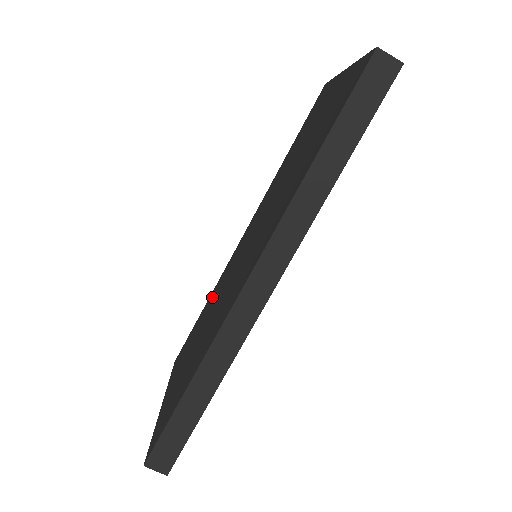
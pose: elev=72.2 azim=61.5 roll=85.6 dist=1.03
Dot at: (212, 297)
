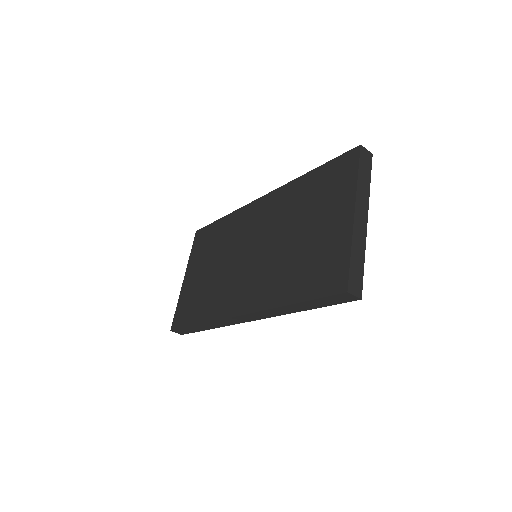
Dot at: (226, 229)
